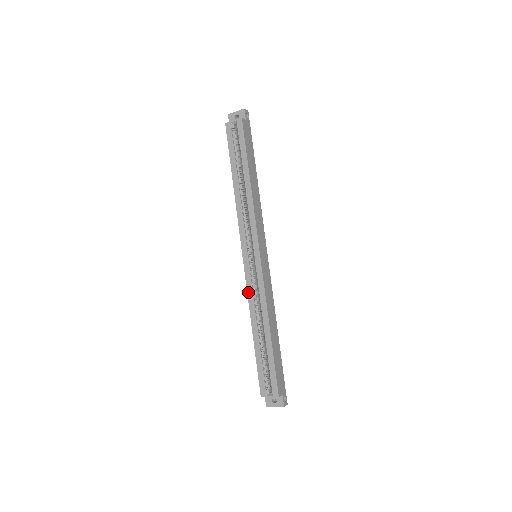
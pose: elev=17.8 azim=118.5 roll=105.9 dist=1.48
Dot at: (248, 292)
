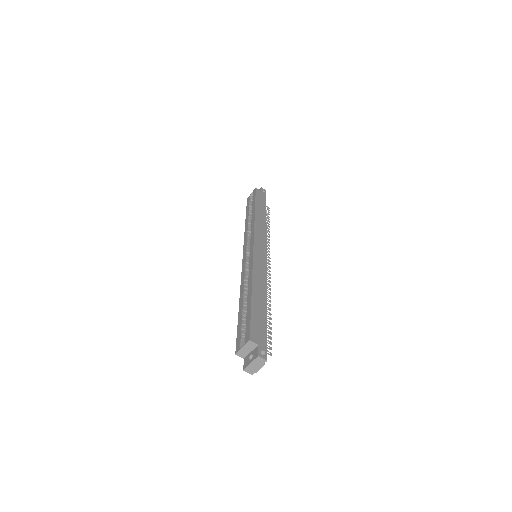
Dot at: (242, 276)
